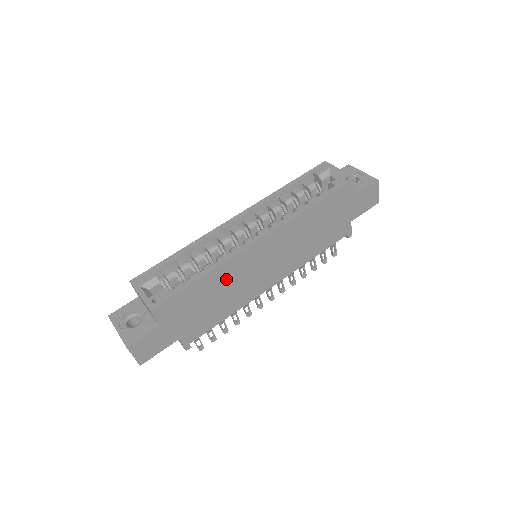
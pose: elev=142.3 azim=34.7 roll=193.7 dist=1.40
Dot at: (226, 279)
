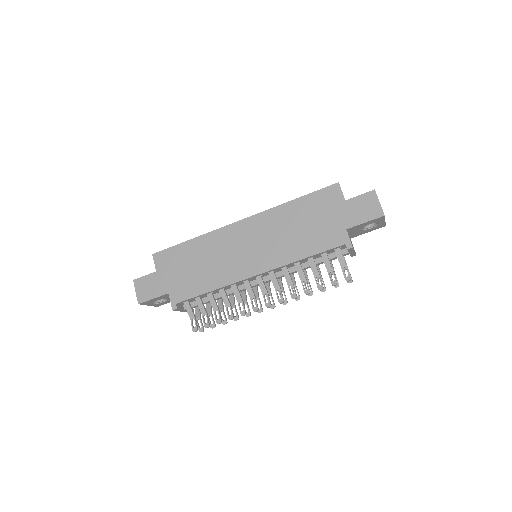
Dot at: (210, 249)
